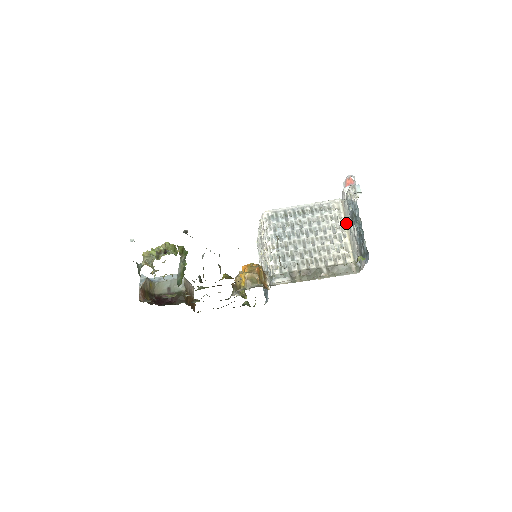
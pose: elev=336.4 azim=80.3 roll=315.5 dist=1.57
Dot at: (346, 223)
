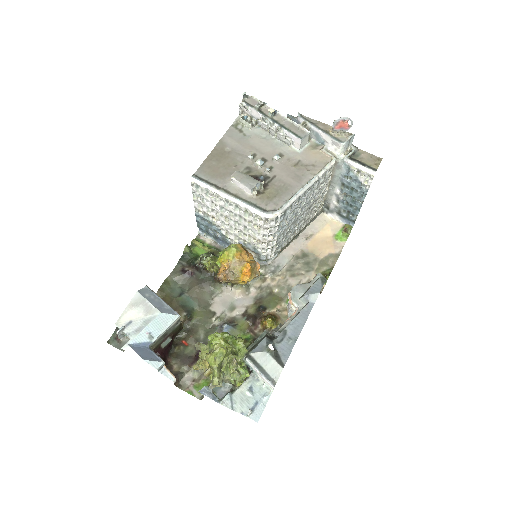
Dot at: (331, 180)
